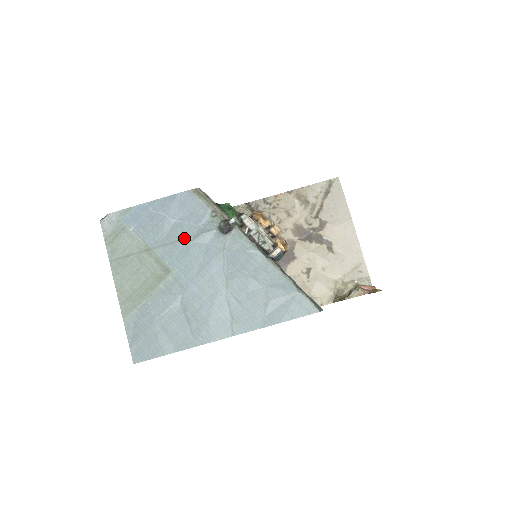
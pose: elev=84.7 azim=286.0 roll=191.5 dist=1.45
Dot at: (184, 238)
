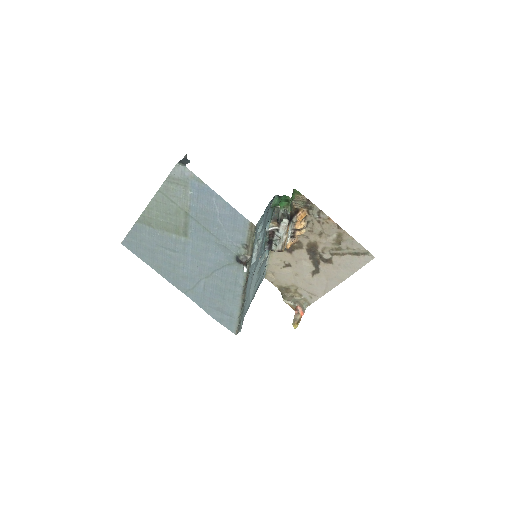
Dot at: (214, 235)
